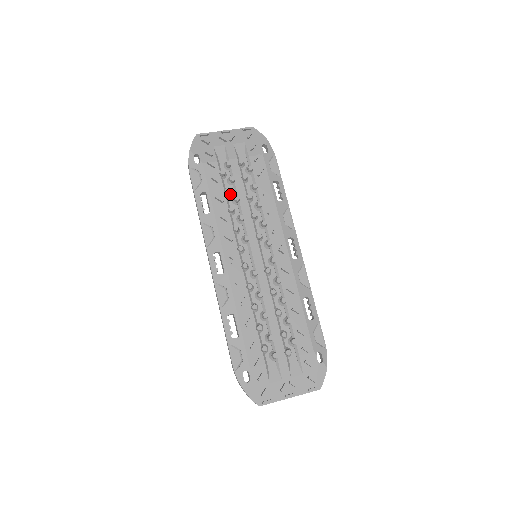
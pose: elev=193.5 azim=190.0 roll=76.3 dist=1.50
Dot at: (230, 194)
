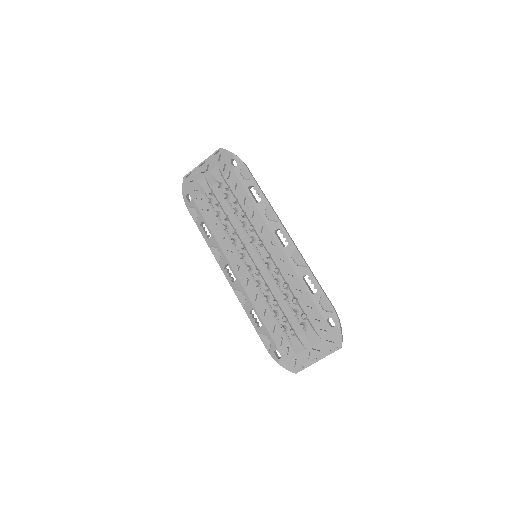
Dot at: (221, 214)
